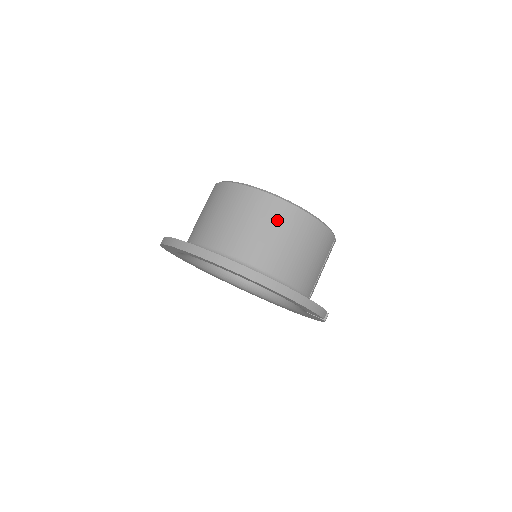
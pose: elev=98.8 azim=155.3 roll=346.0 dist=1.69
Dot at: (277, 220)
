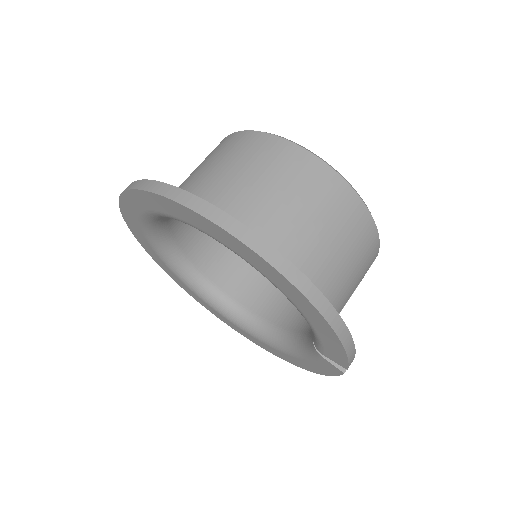
Dot at: (320, 195)
